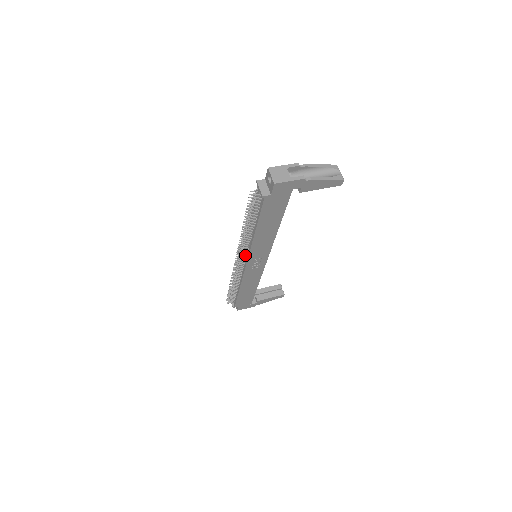
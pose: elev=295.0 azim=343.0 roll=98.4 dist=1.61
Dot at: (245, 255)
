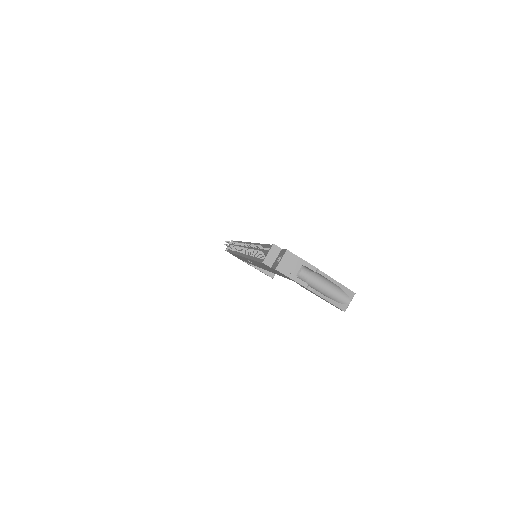
Dot at: occluded
